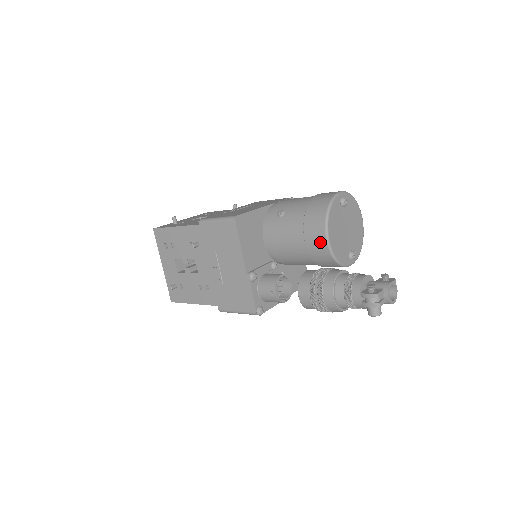
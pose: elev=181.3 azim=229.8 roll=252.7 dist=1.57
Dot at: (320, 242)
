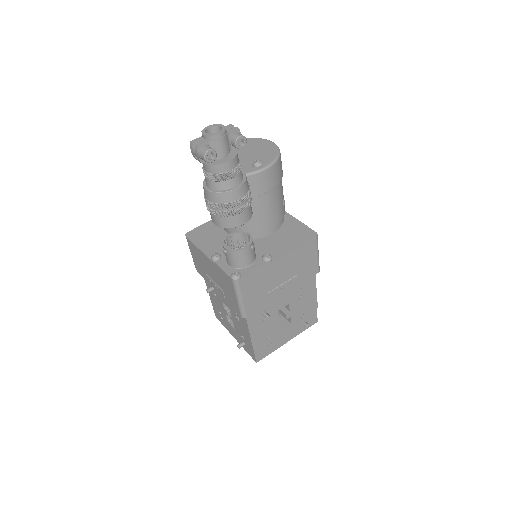
Dot at: occluded
